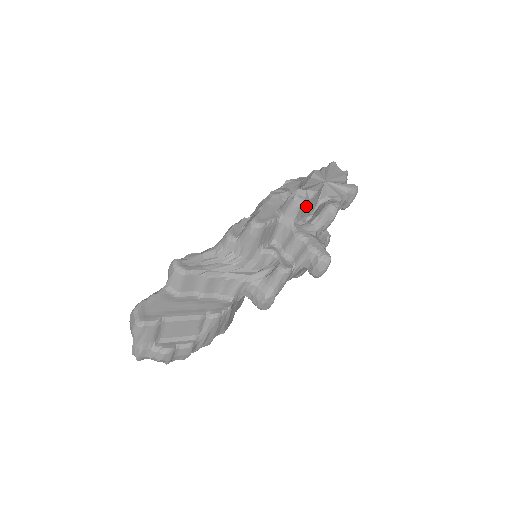
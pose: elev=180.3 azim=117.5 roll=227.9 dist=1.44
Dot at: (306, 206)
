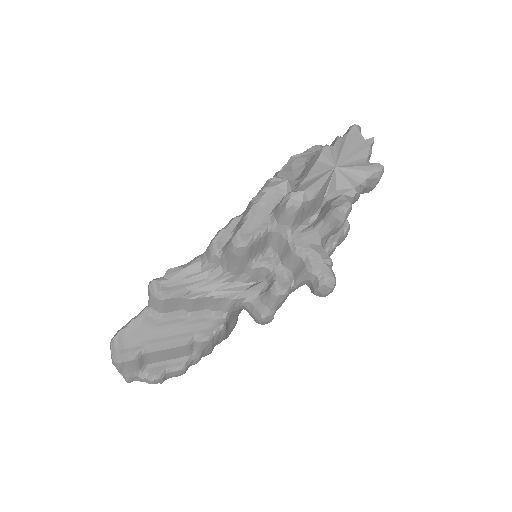
Dot at: (306, 209)
